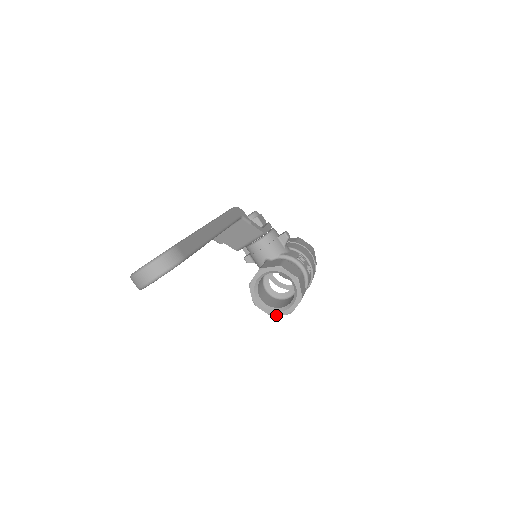
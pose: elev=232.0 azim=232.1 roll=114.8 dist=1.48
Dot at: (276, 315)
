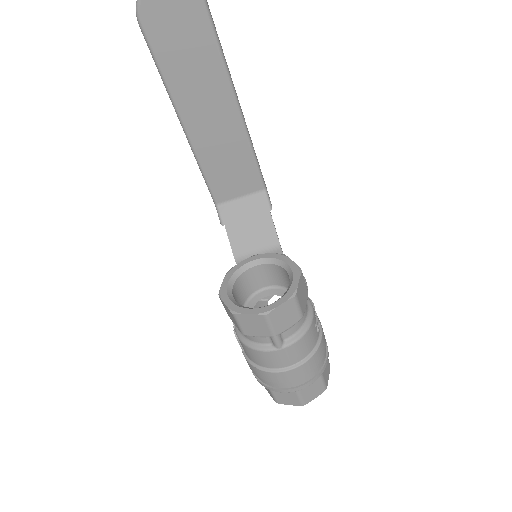
Dot at: (242, 313)
